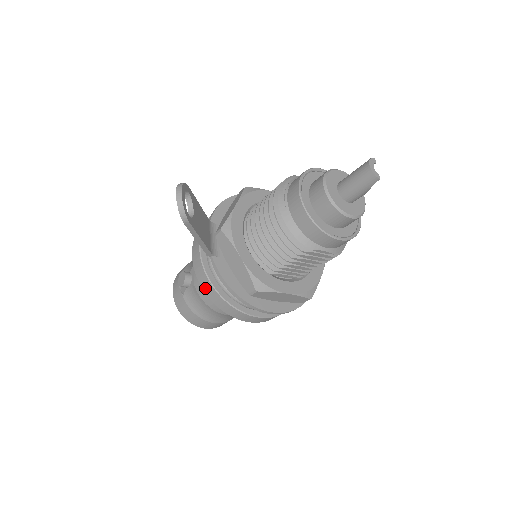
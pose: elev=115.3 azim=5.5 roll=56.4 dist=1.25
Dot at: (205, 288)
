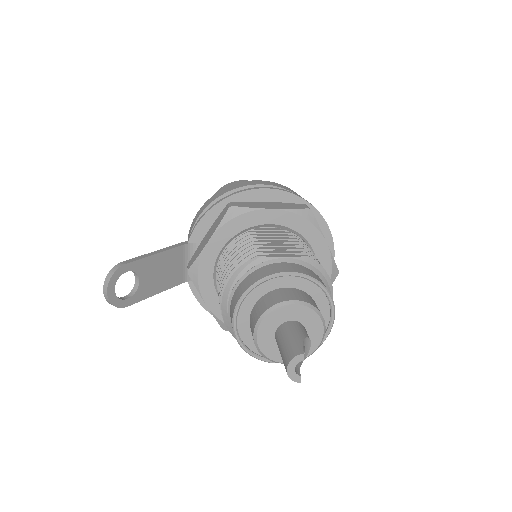
Dot at: occluded
